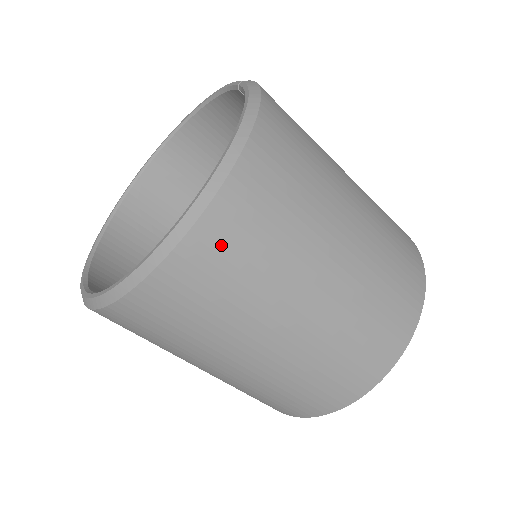
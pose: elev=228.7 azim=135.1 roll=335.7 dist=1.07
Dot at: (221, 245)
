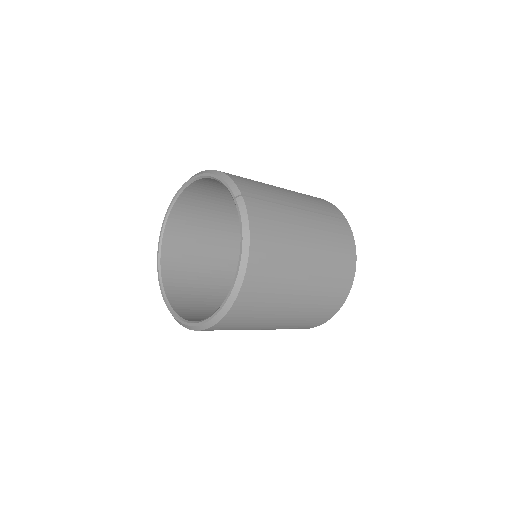
Dot at: (240, 315)
